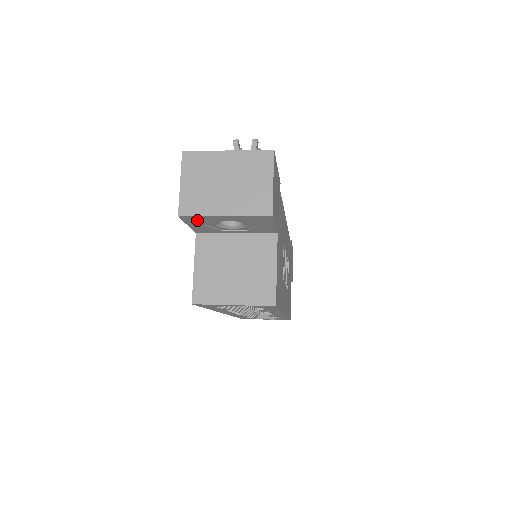
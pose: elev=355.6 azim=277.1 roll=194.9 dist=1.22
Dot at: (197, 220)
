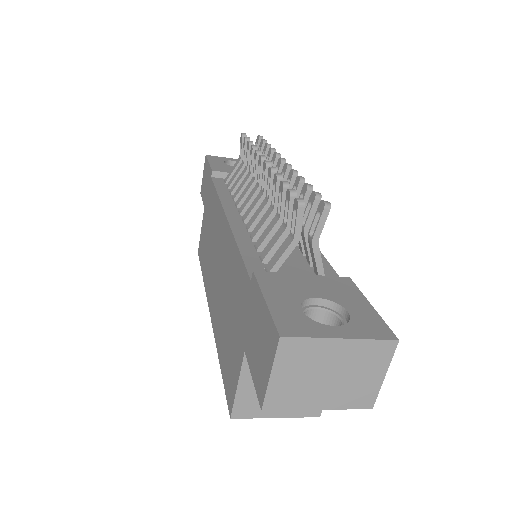
Dot at: occluded
